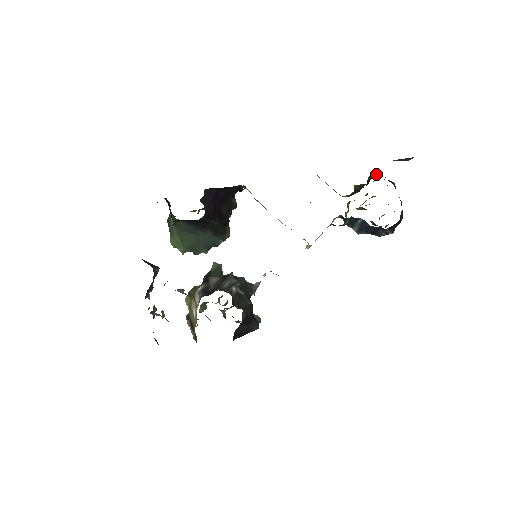
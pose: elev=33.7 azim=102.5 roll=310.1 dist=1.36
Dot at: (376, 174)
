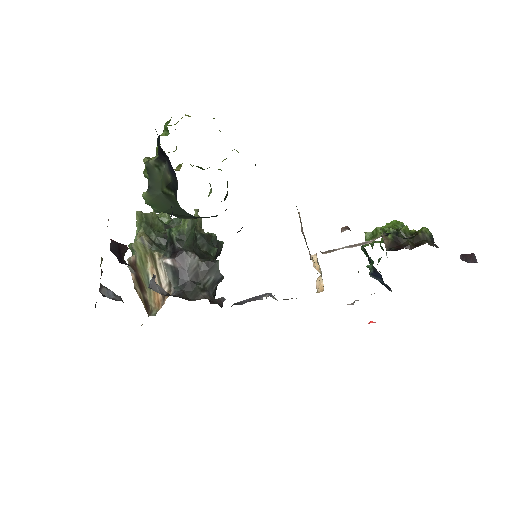
Dot at: (430, 238)
